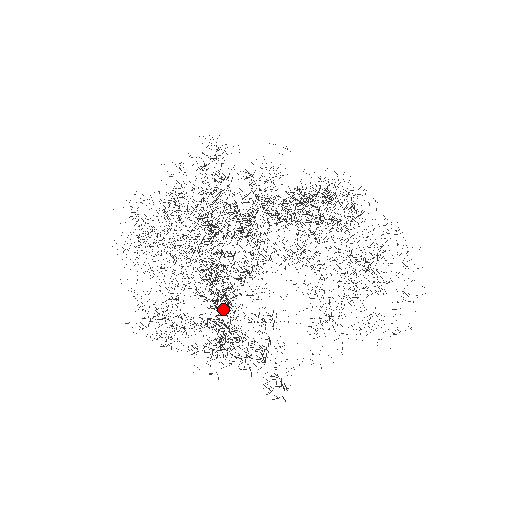
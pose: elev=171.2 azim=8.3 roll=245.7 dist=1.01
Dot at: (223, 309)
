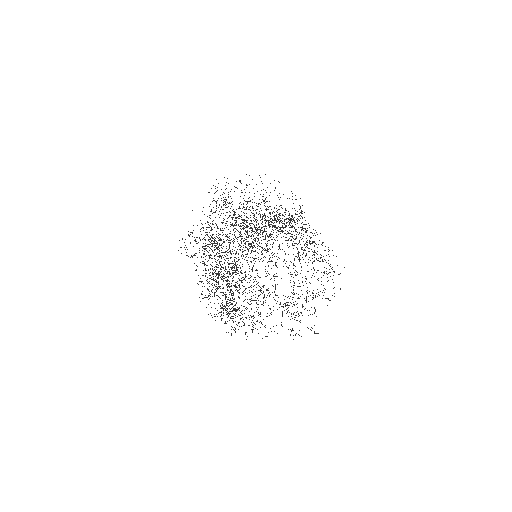
Dot at: (232, 298)
